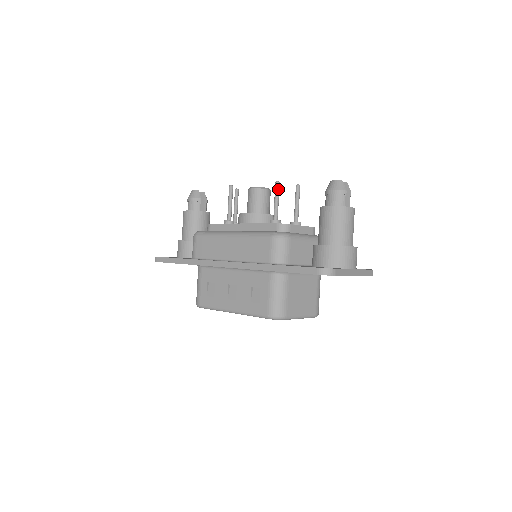
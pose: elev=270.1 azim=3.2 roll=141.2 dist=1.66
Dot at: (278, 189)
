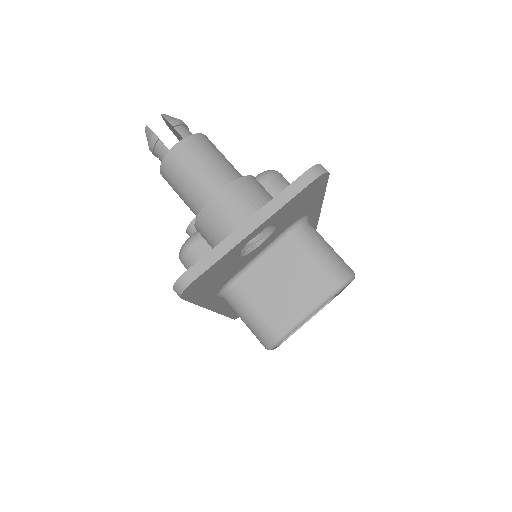
Dot at: occluded
